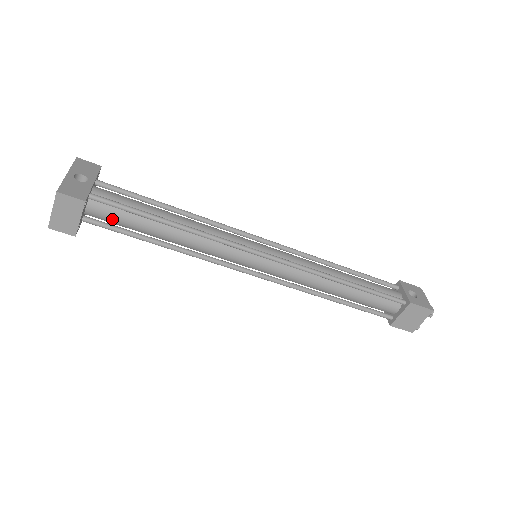
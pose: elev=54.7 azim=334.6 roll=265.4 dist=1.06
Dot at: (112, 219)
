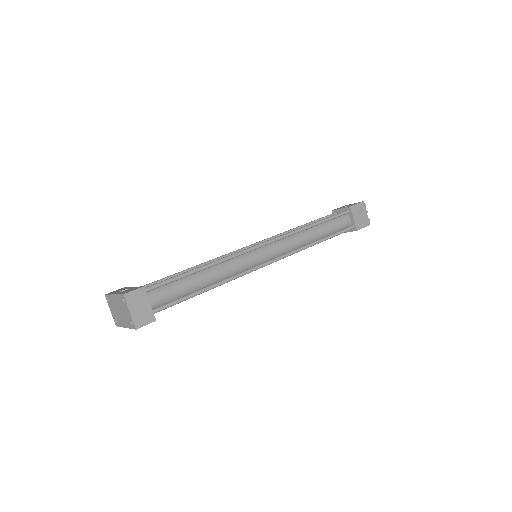
Dot at: (164, 298)
